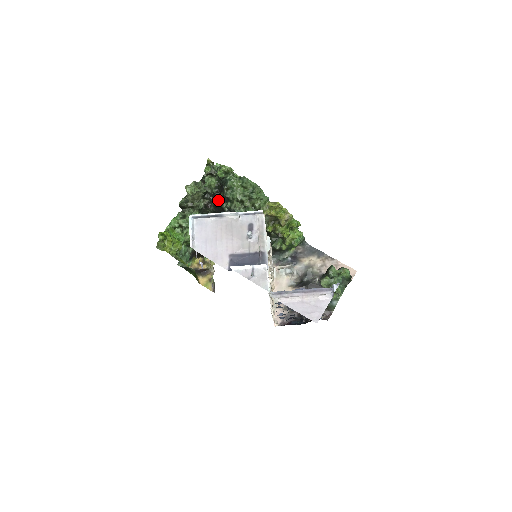
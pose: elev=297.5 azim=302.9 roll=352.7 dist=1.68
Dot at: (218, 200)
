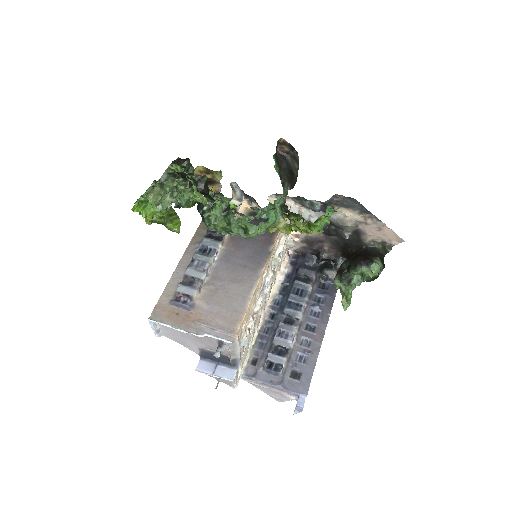
Dot at: occluded
